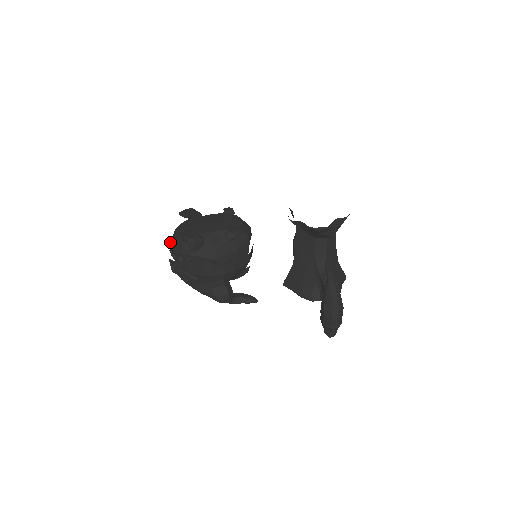
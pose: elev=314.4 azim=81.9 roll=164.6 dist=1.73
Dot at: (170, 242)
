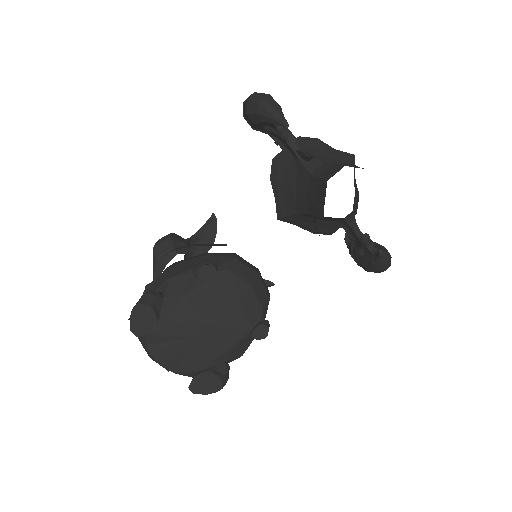
Dot at: occluded
